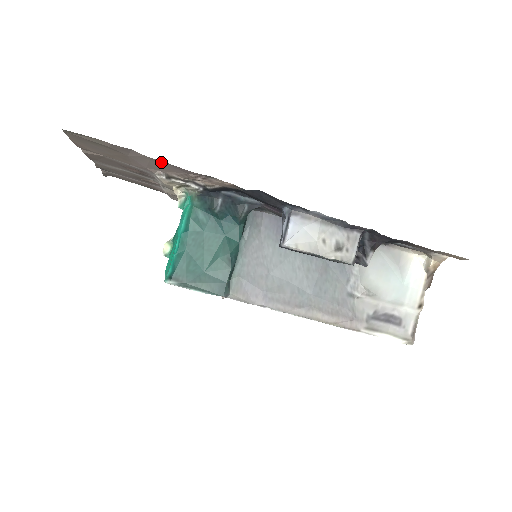
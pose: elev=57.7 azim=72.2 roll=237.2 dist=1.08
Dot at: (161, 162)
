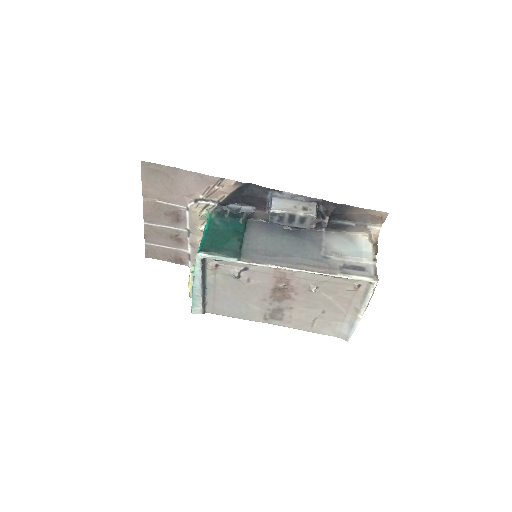
Dot at: (194, 175)
